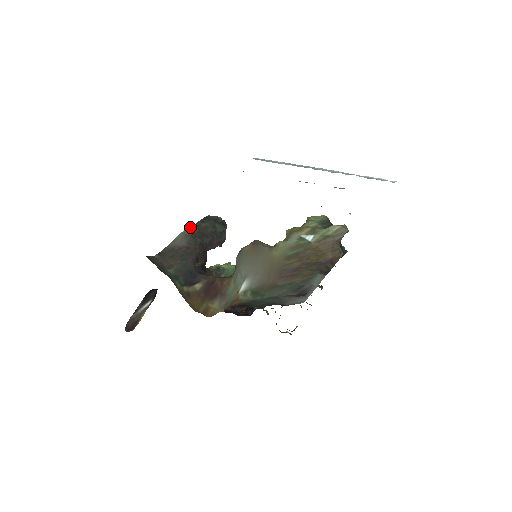
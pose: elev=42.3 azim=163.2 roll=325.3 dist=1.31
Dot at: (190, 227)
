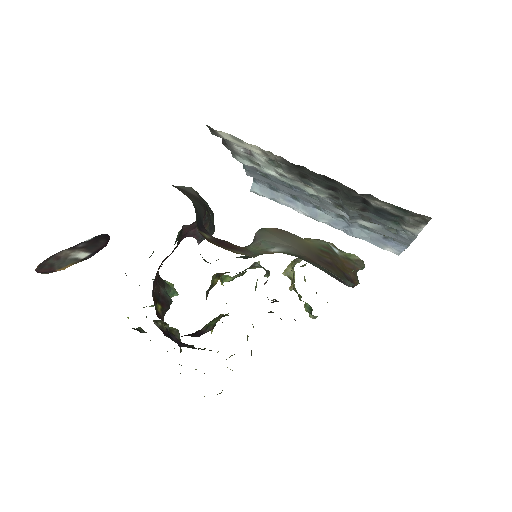
Dot at: occluded
